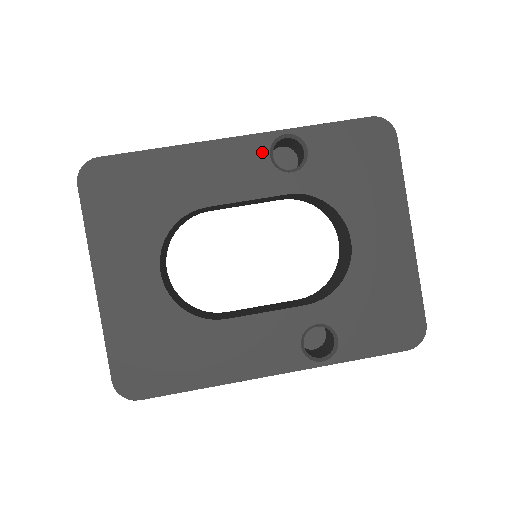
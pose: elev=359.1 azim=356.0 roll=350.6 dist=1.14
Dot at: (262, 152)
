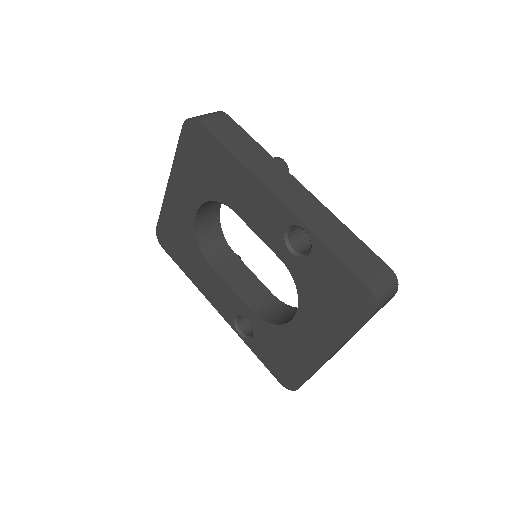
Dot at: (283, 222)
